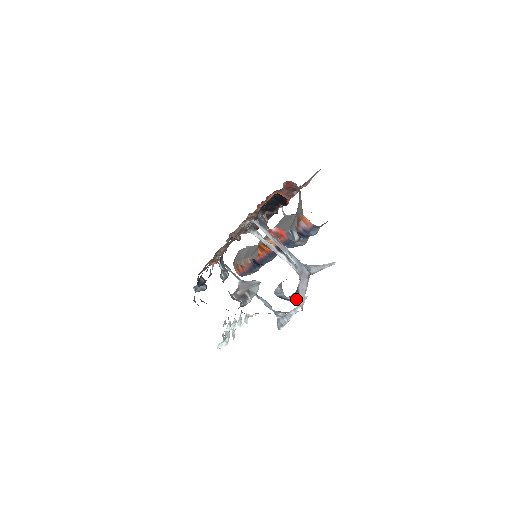
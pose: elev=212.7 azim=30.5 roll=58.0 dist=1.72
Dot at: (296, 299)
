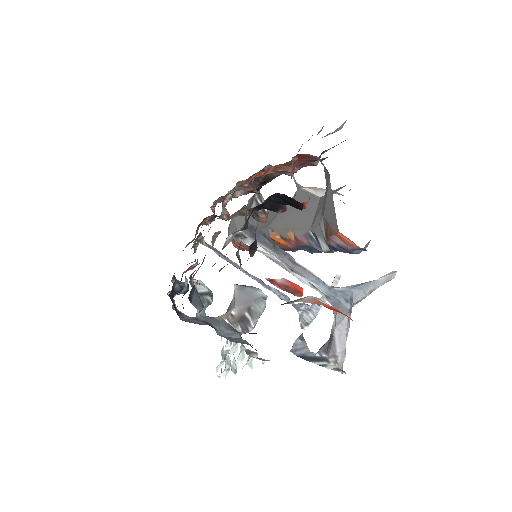
Dot at: (330, 354)
